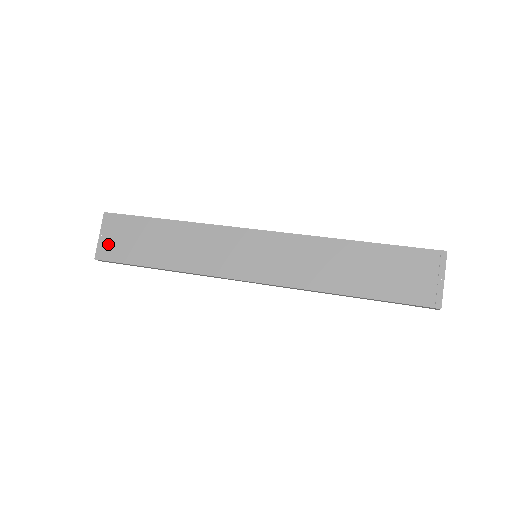
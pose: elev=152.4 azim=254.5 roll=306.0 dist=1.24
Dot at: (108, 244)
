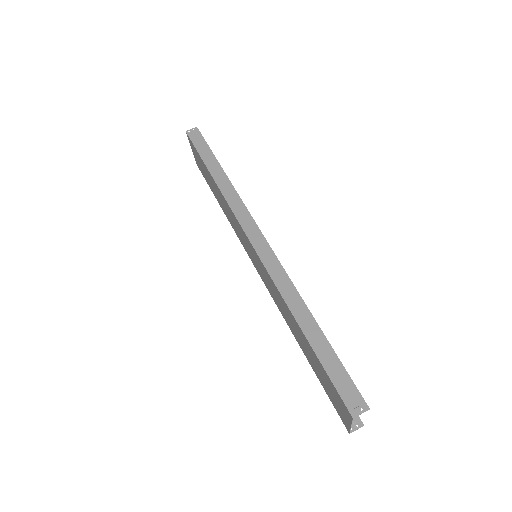
Dot at: (197, 160)
